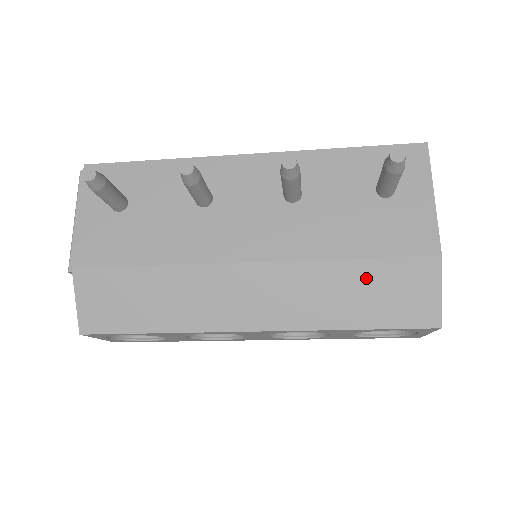
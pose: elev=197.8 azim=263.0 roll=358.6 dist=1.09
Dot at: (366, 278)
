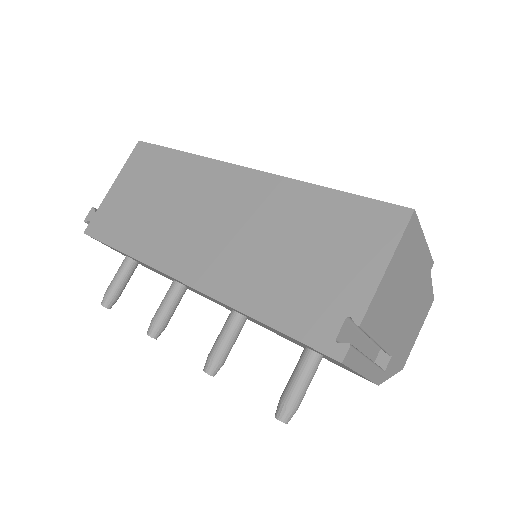
Dot at: occluded
